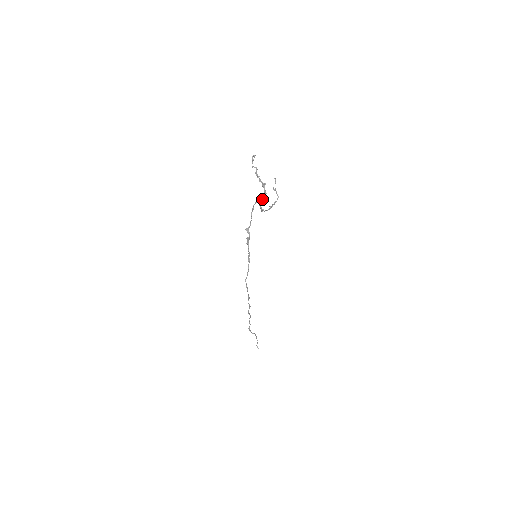
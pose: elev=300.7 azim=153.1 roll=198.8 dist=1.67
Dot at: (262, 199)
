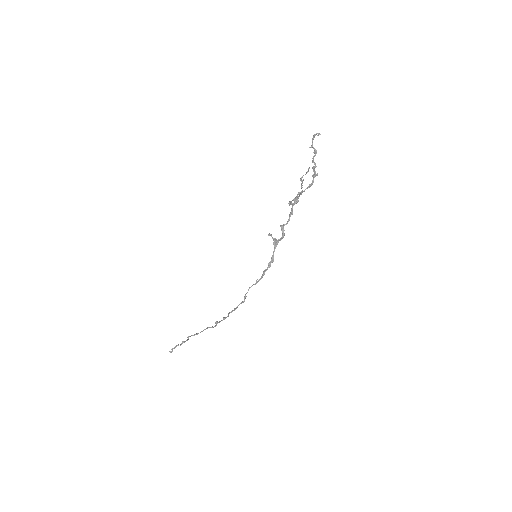
Dot at: (303, 191)
